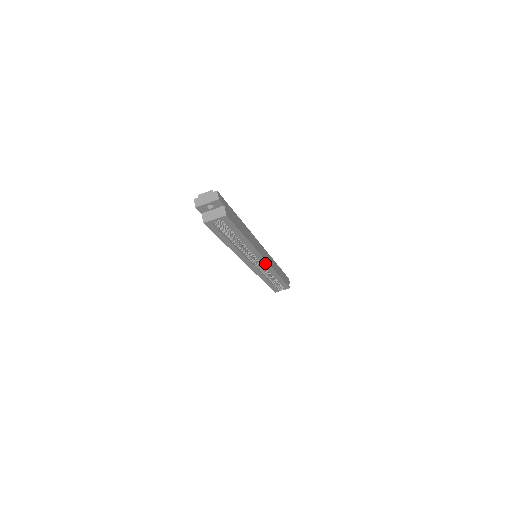
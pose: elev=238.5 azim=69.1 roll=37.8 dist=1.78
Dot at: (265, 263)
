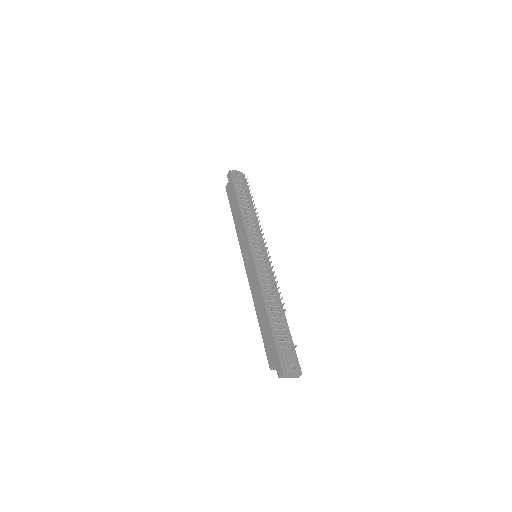
Dot at: occluded
